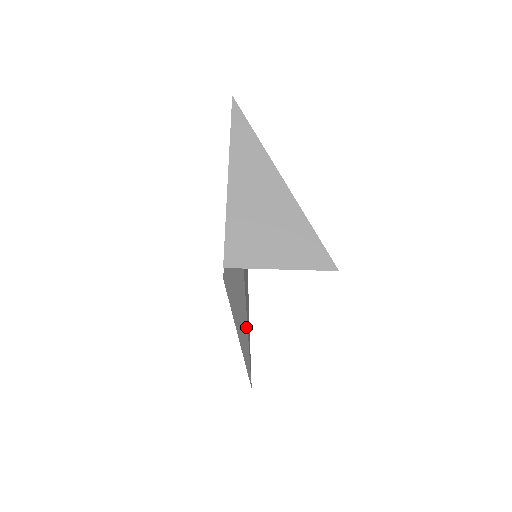
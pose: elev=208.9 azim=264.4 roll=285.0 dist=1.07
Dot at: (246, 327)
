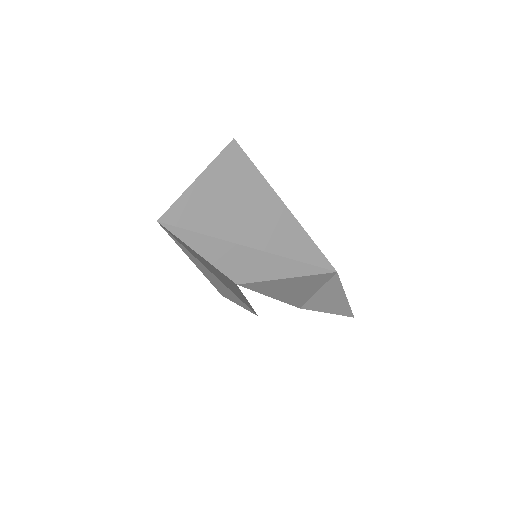
Dot at: (297, 263)
